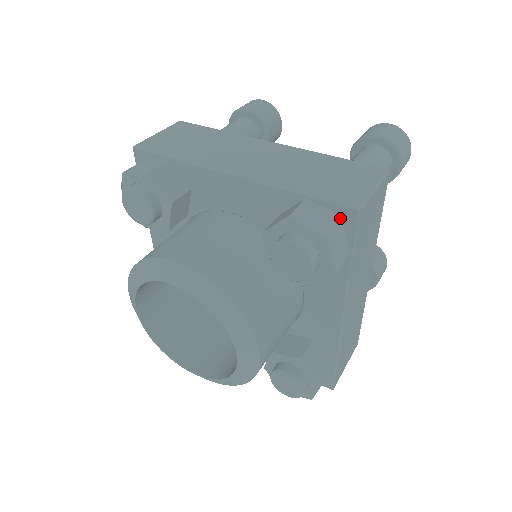
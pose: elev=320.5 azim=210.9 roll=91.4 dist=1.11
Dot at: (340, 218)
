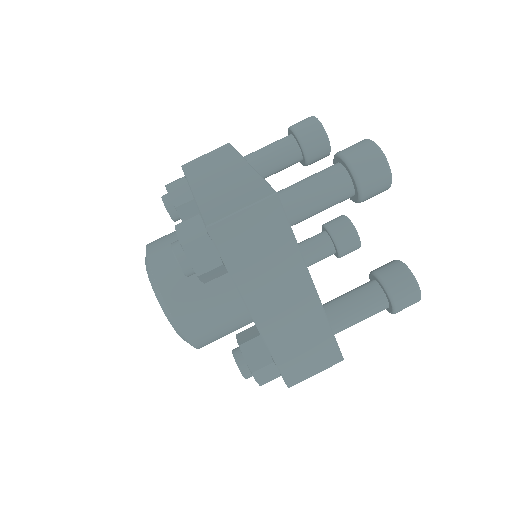
Dot at: (207, 232)
